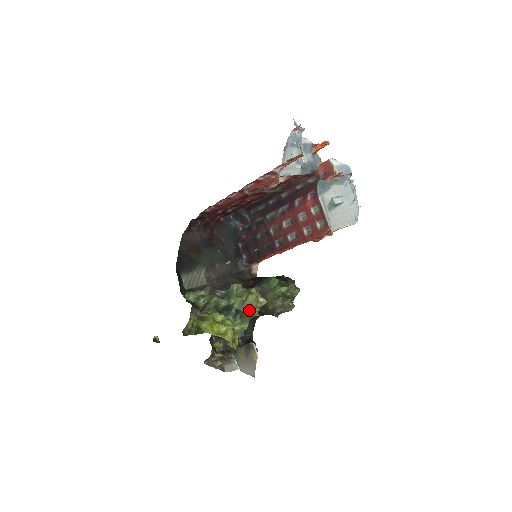
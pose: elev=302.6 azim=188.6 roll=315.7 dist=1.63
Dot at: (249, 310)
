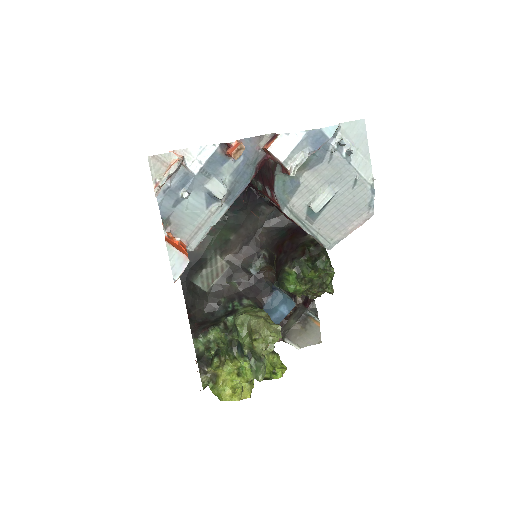
Dot at: (261, 354)
